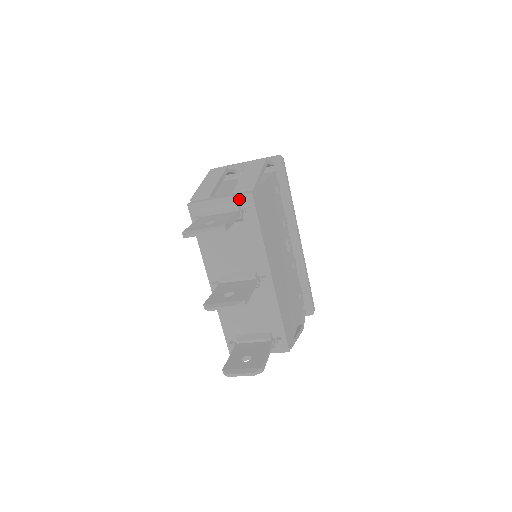
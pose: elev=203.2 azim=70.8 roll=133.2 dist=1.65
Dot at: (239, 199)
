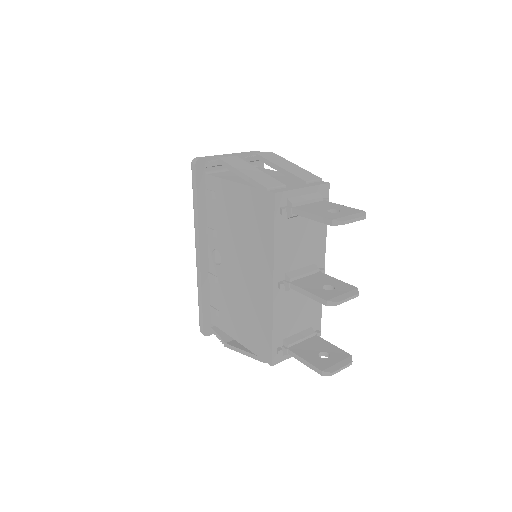
Dot at: (319, 189)
